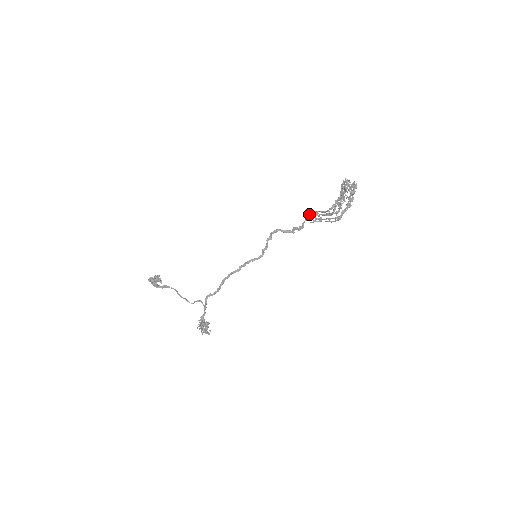
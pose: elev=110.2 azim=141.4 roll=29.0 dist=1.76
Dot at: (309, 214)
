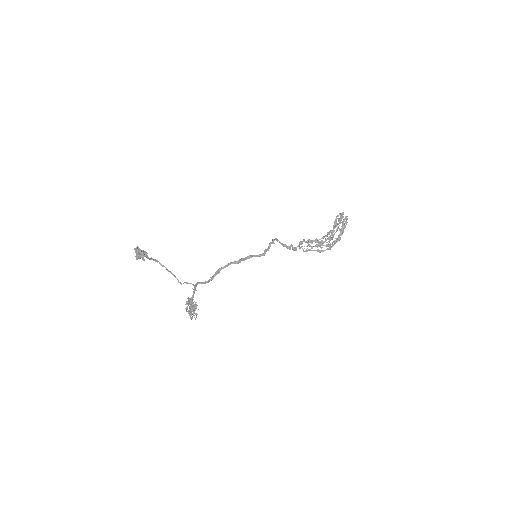
Dot at: occluded
